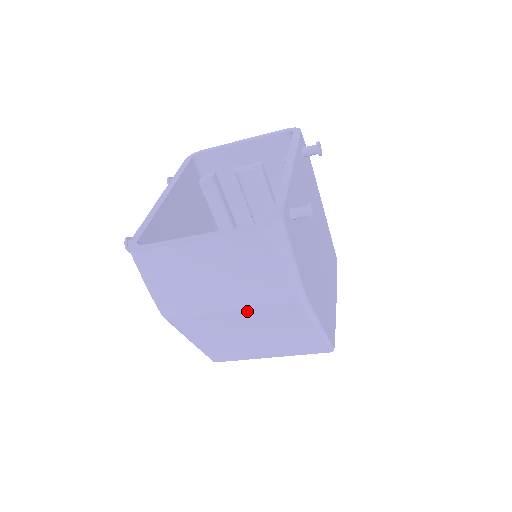
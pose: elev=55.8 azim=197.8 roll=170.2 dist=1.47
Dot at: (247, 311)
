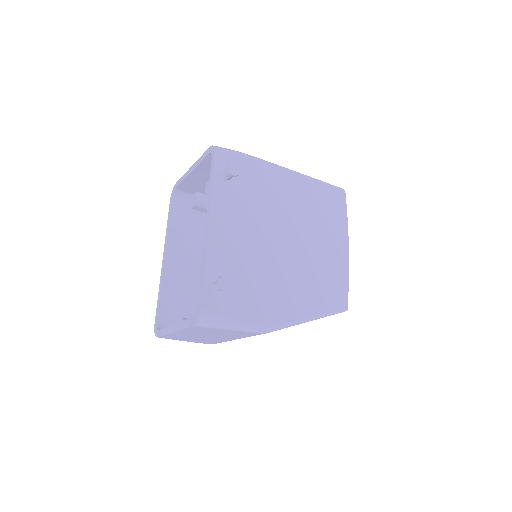
Dot at: occluded
